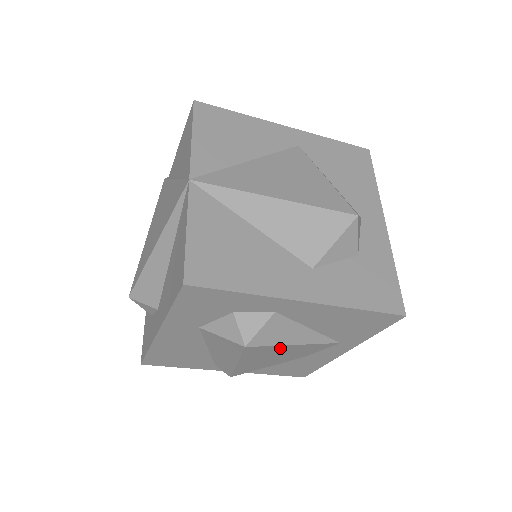
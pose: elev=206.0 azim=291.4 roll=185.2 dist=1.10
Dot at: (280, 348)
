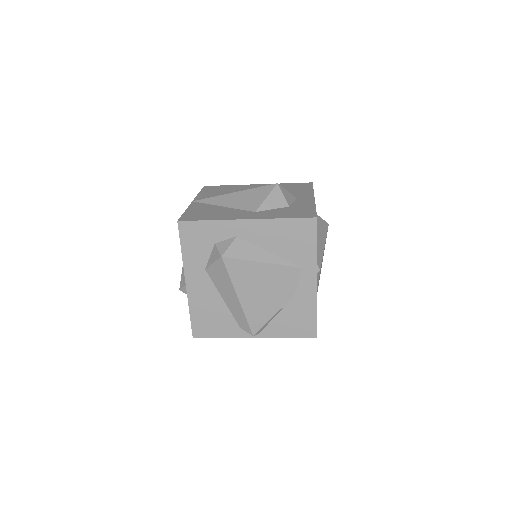
Dot at: (253, 267)
